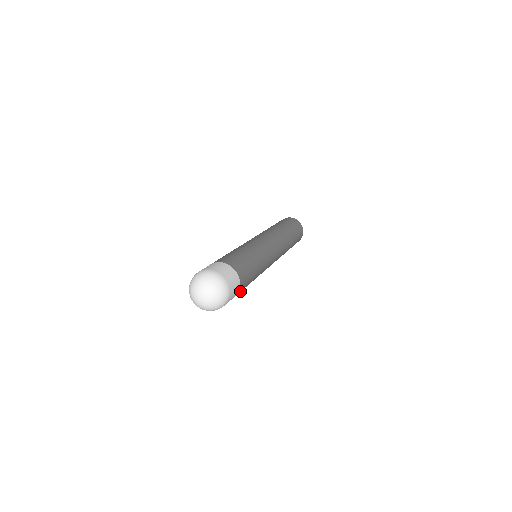
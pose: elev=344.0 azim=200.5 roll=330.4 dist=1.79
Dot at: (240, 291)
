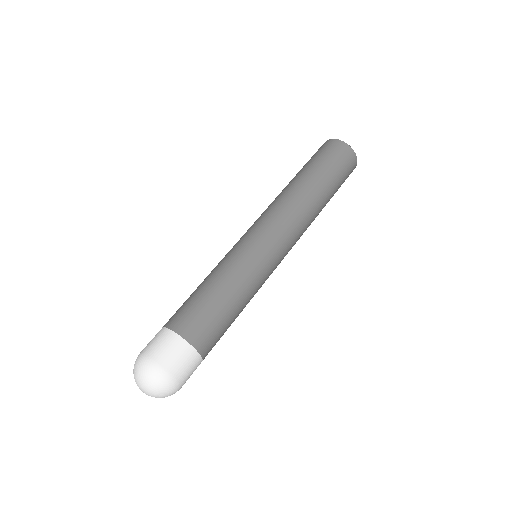
Dot at: occluded
